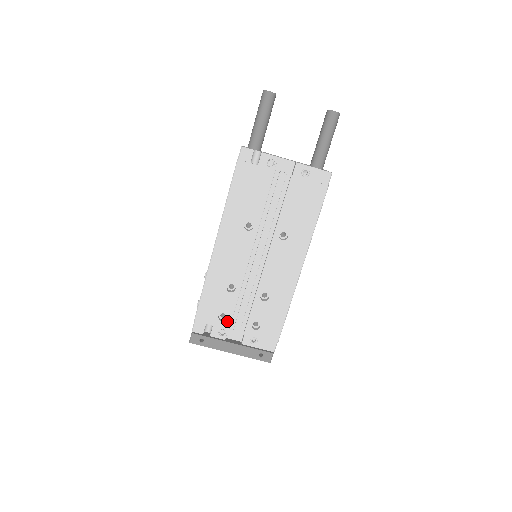
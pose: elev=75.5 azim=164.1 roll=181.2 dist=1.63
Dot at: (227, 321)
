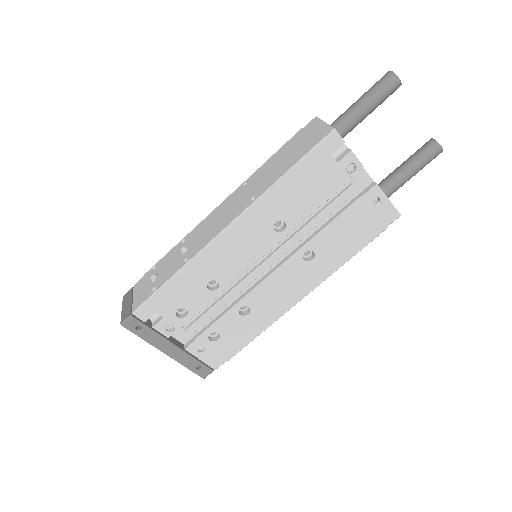
Dot at: (184, 319)
